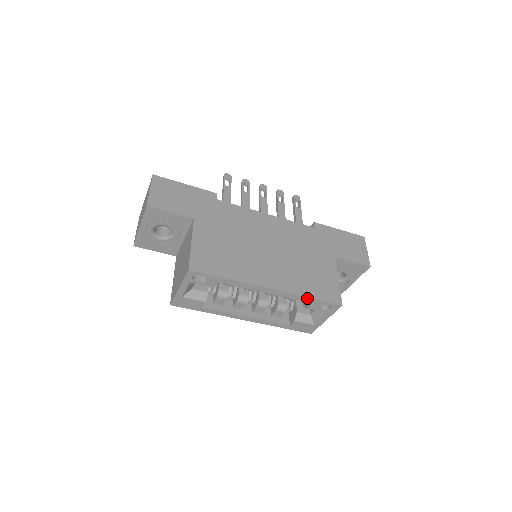
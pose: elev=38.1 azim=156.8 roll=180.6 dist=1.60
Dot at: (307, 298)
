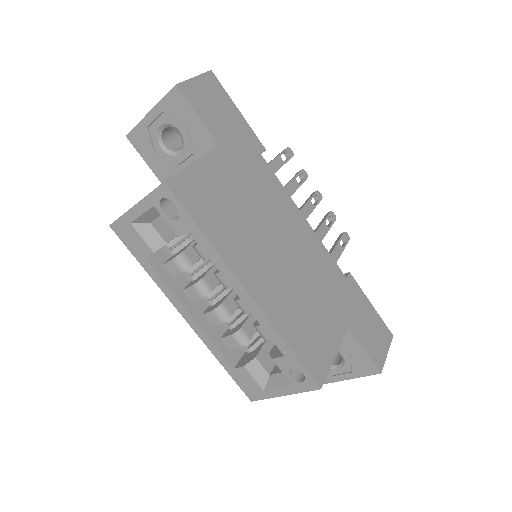
Dot at: (284, 343)
